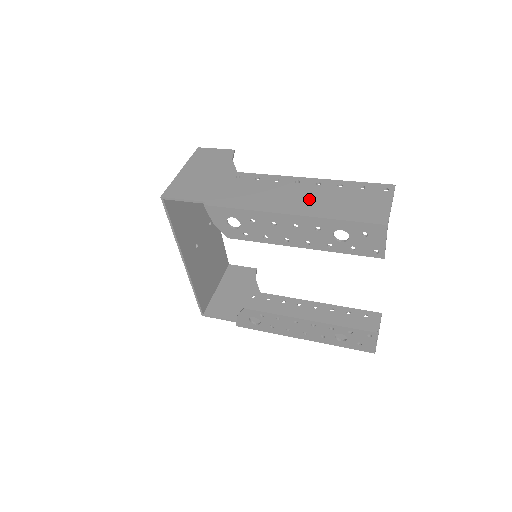
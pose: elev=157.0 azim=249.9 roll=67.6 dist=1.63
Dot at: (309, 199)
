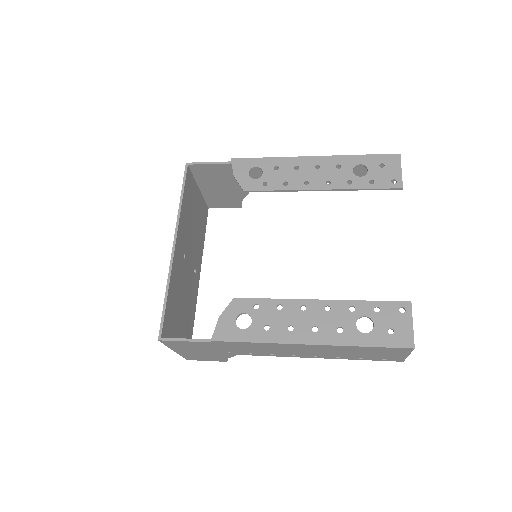
Dot at: occluded
